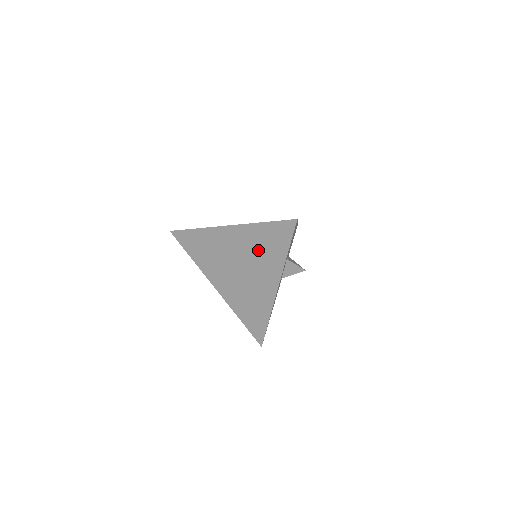
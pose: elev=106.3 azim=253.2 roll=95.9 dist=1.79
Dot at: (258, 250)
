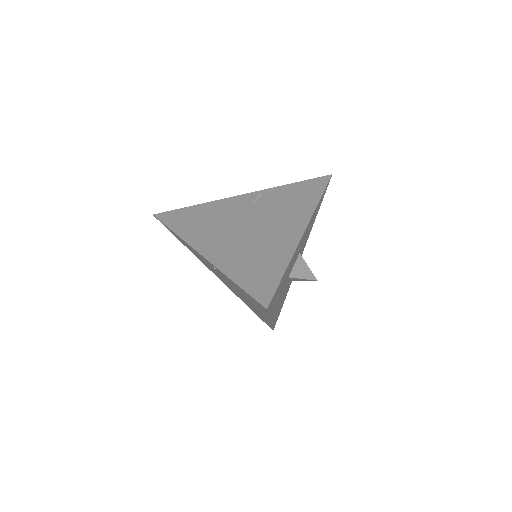
Dot at: (239, 291)
